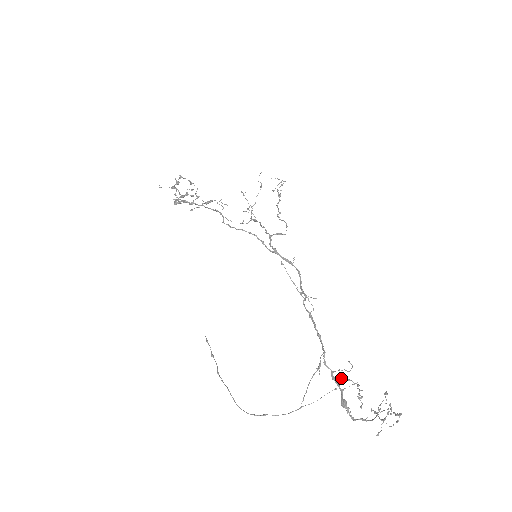
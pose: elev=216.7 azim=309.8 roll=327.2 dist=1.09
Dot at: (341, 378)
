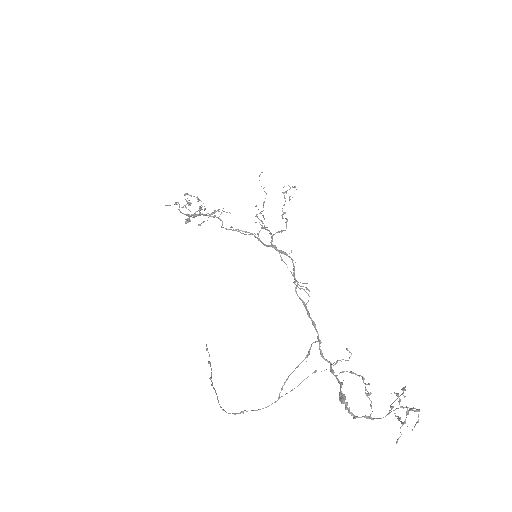
Dot at: (343, 372)
